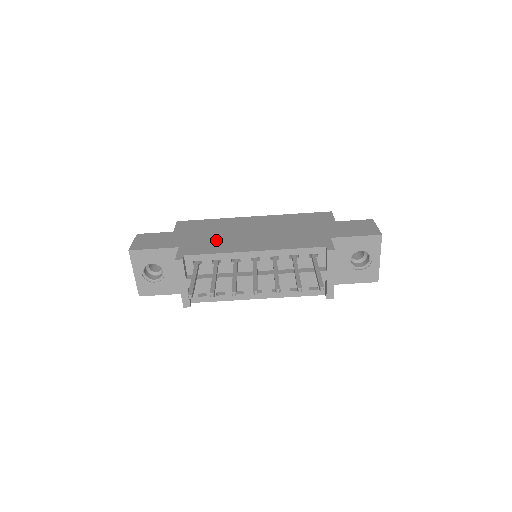
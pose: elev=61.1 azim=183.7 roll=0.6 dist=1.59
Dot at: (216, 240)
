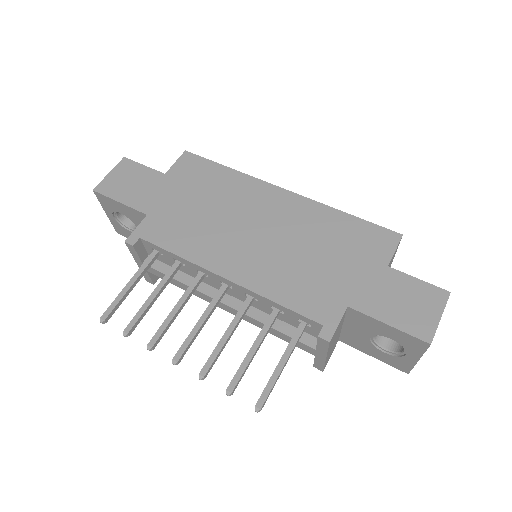
Dot at: (198, 223)
